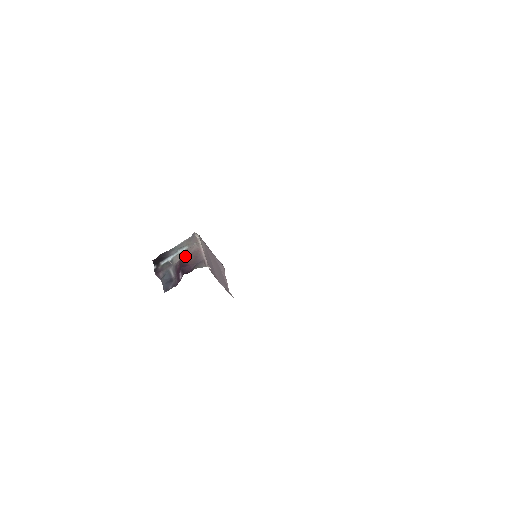
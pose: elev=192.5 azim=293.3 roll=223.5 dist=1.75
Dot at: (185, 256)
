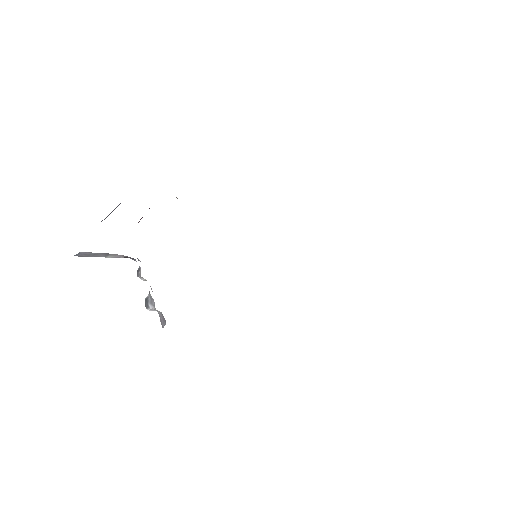
Dot at: occluded
